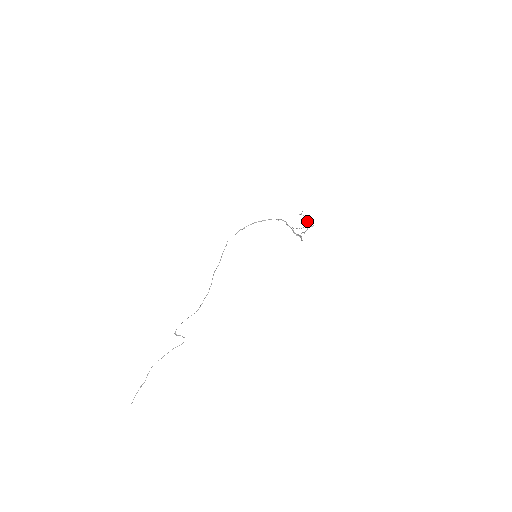
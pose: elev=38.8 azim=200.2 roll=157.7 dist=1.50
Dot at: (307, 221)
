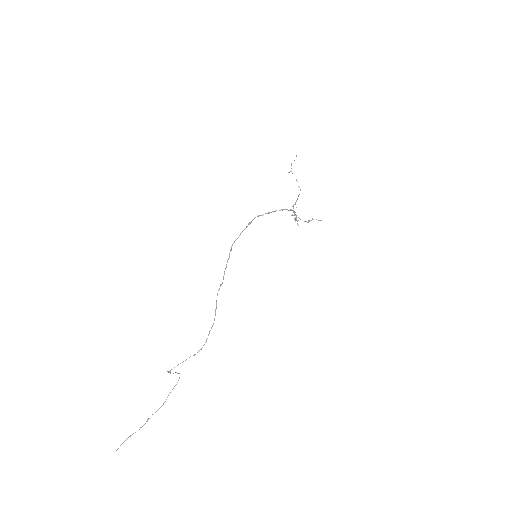
Dot at: (299, 187)
